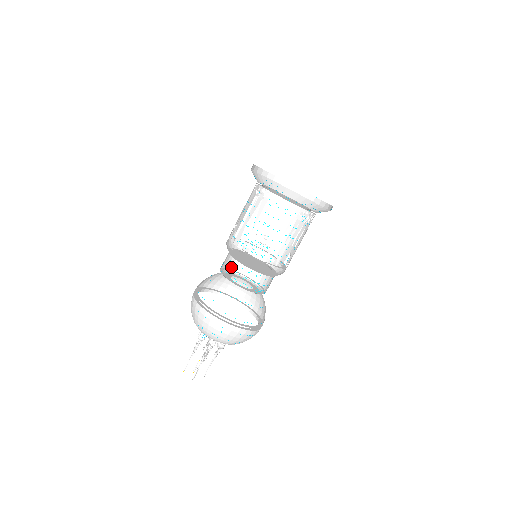
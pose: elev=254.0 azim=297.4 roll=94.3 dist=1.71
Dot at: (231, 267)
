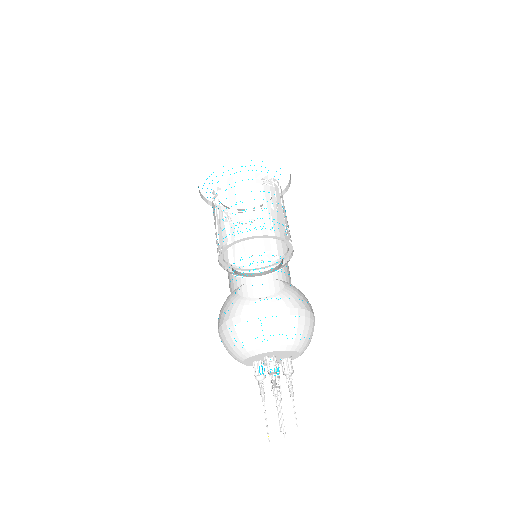
Dot at: (247, 296)
